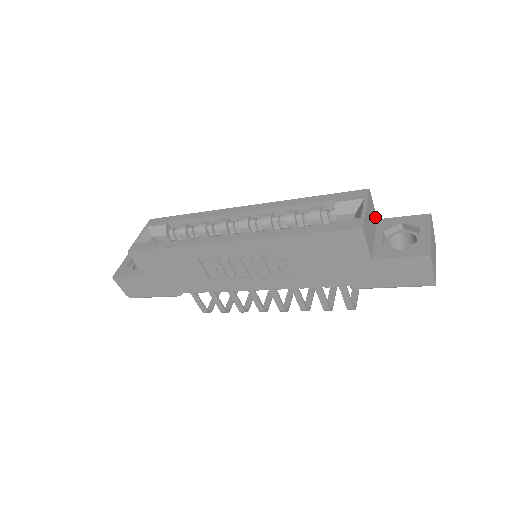
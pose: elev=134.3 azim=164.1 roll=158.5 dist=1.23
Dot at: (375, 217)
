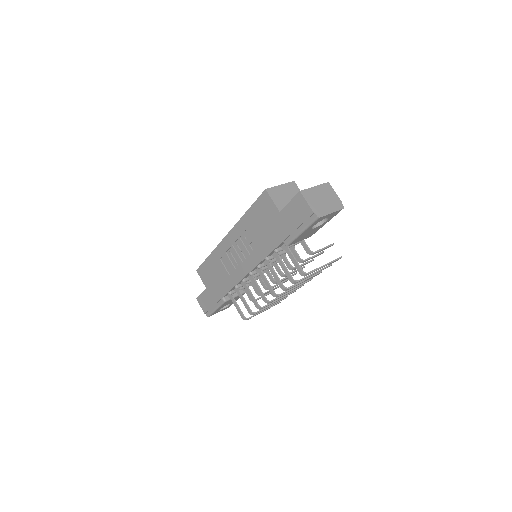
Dot at: occluded
